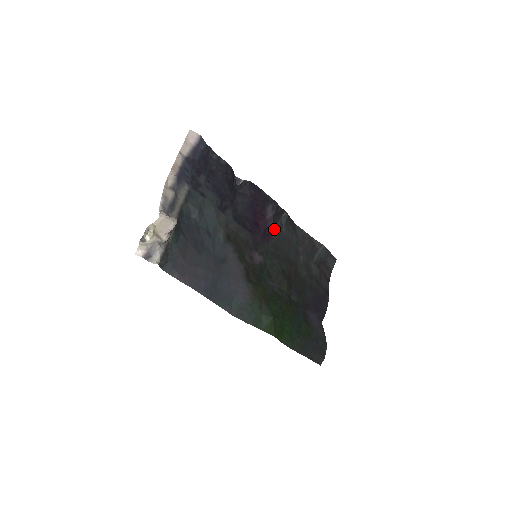
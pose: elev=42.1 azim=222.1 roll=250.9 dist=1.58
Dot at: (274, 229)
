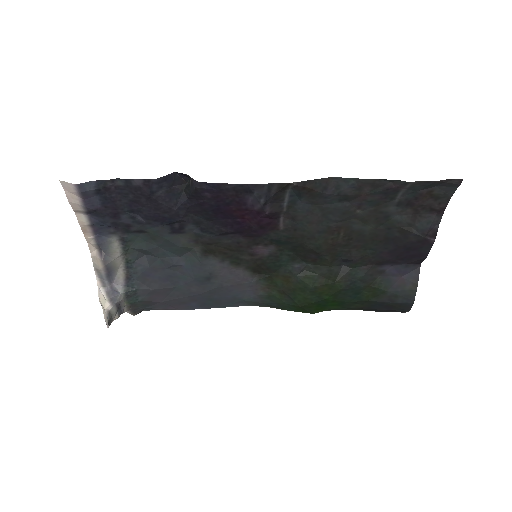
Dot at: (278, 212)
